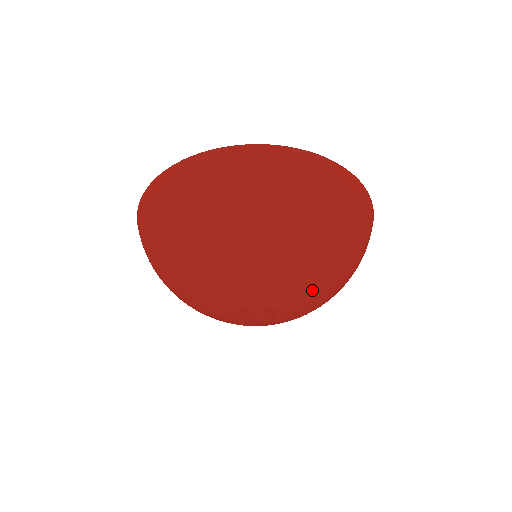
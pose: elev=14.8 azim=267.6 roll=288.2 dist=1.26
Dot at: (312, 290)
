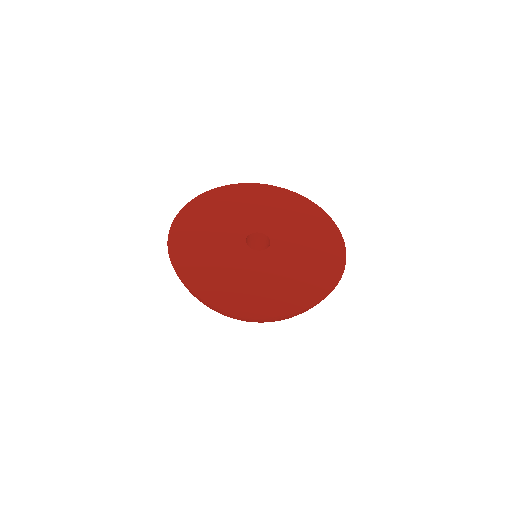
Dot at: occluded
